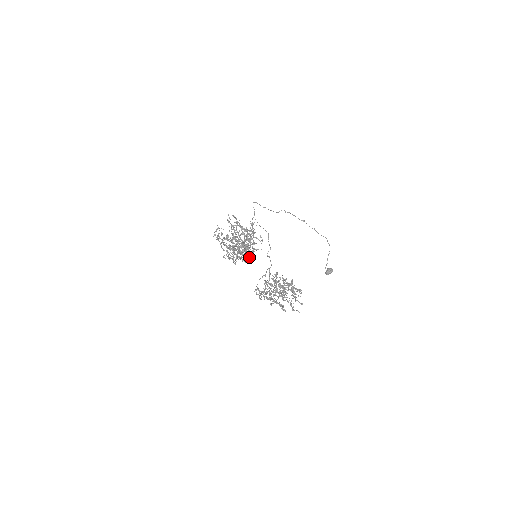
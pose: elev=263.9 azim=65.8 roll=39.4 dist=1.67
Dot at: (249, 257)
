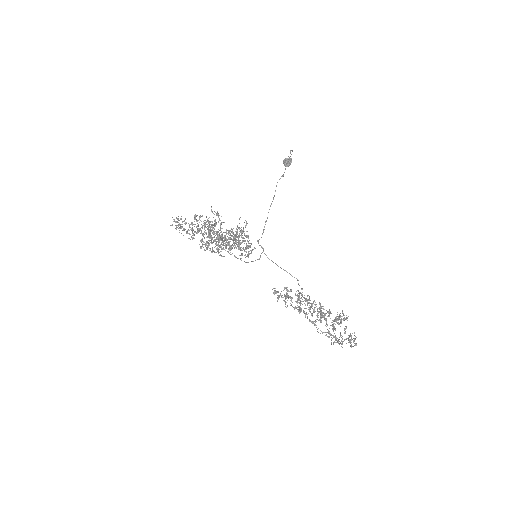
Dot at: (230, 235)
